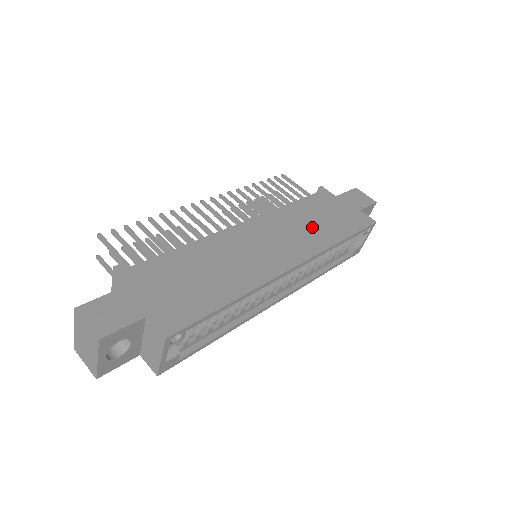
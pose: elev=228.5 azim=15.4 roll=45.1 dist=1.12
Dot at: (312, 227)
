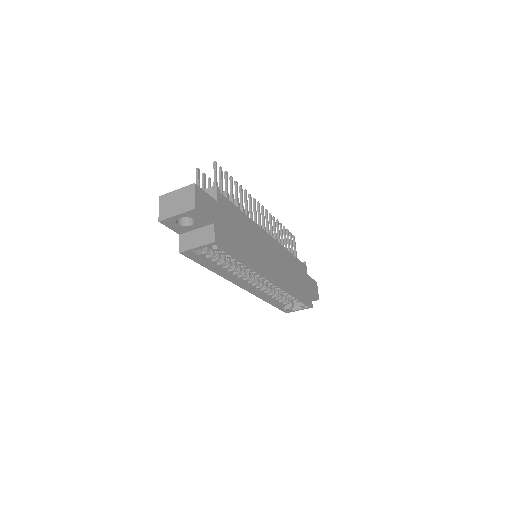
Dot at: (290, 274)
